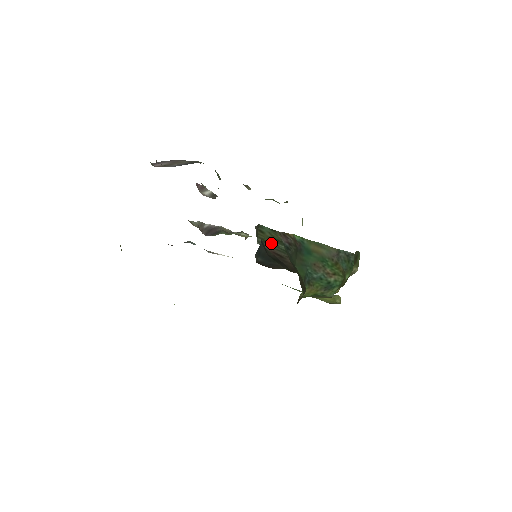
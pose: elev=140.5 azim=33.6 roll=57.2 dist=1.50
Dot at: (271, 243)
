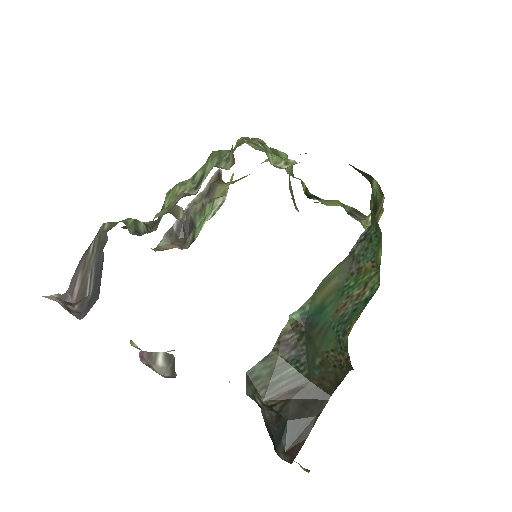
Dot at: (277, 380)
